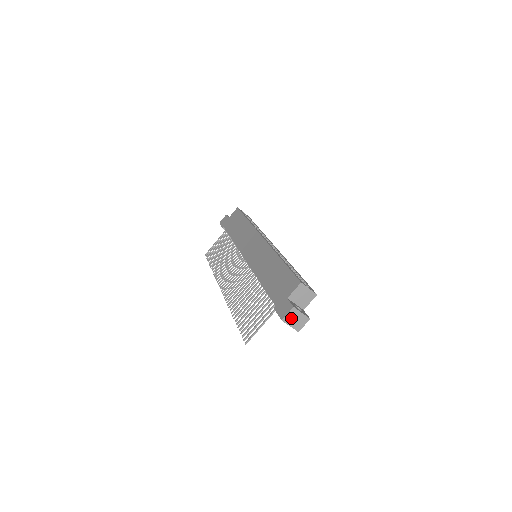
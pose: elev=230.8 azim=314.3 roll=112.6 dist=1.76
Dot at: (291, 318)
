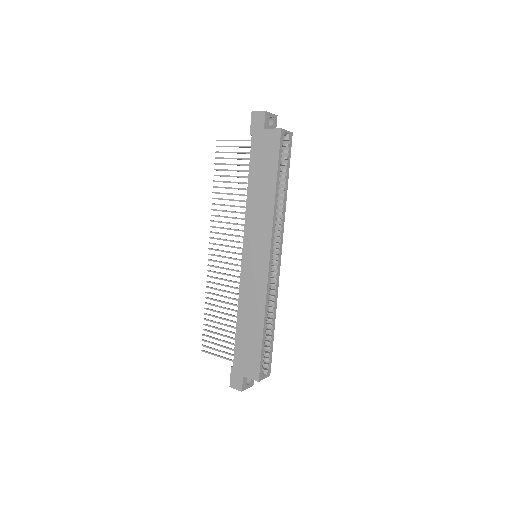
Dot at: occluded
